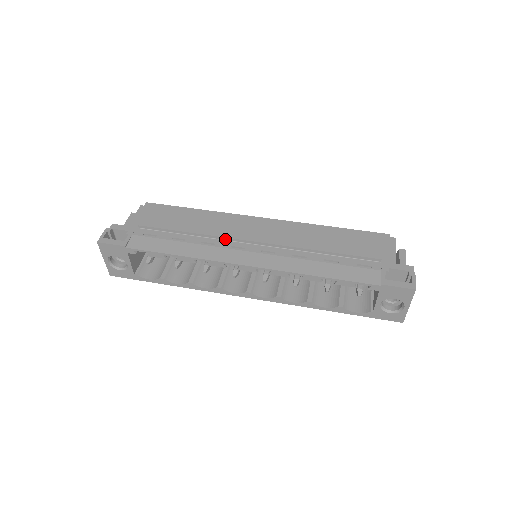
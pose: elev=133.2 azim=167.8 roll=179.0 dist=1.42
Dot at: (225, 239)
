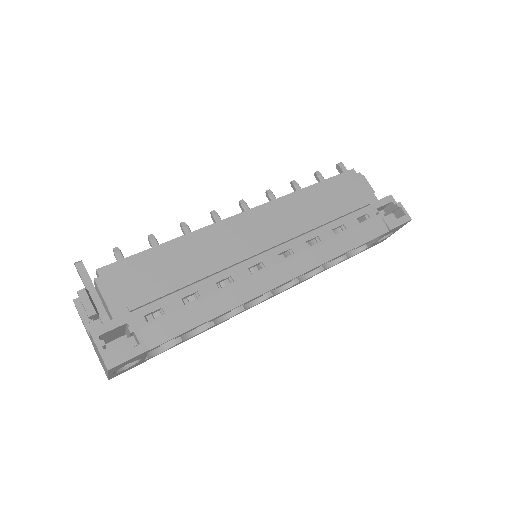
Dot at: (236, 264)
